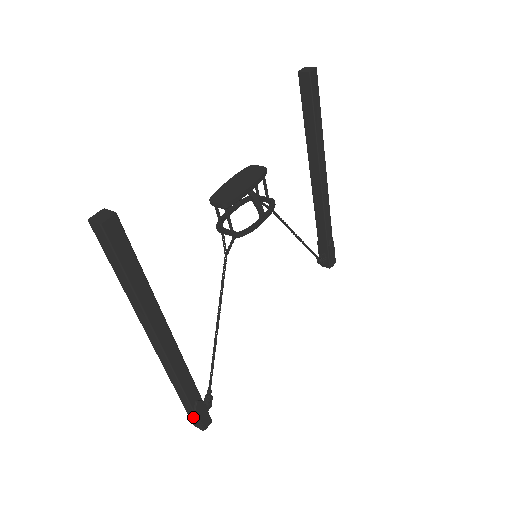
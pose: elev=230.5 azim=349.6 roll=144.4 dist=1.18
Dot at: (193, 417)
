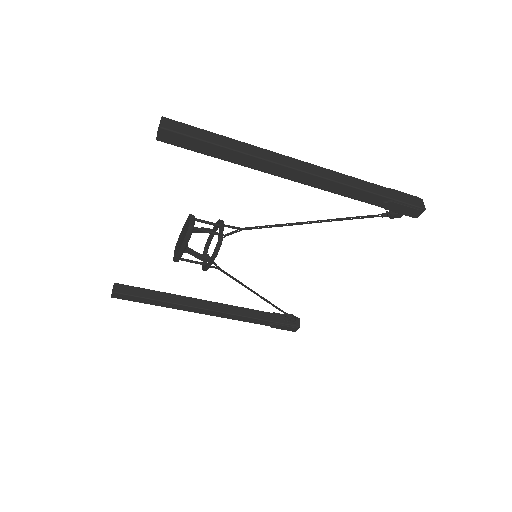
Dot at: occluded
